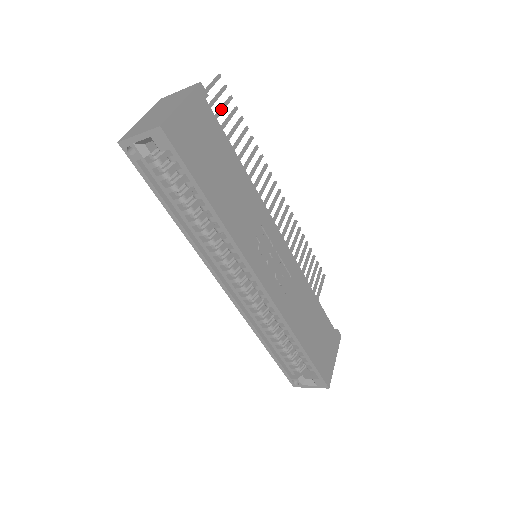
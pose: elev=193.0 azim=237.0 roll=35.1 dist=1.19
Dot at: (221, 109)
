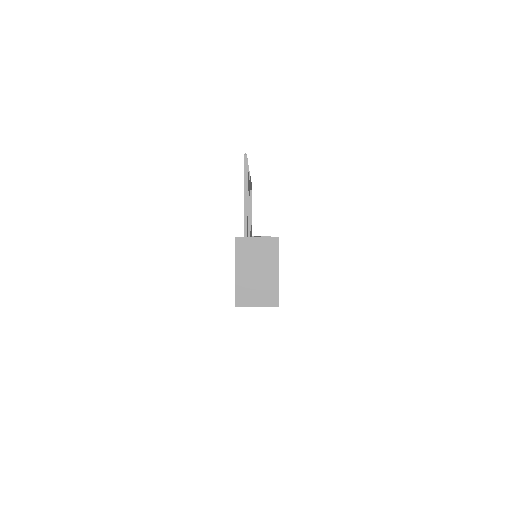
Dot at: (247, 185)
